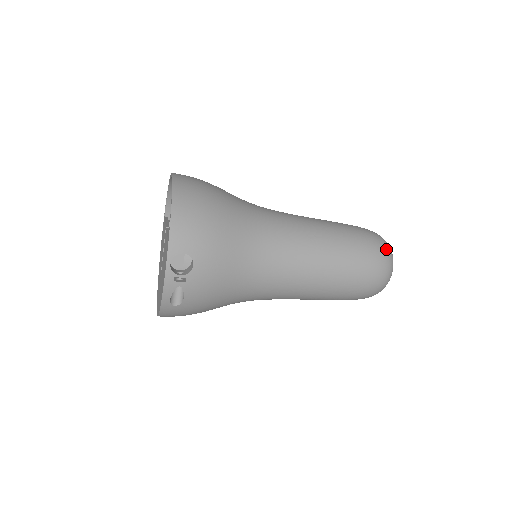
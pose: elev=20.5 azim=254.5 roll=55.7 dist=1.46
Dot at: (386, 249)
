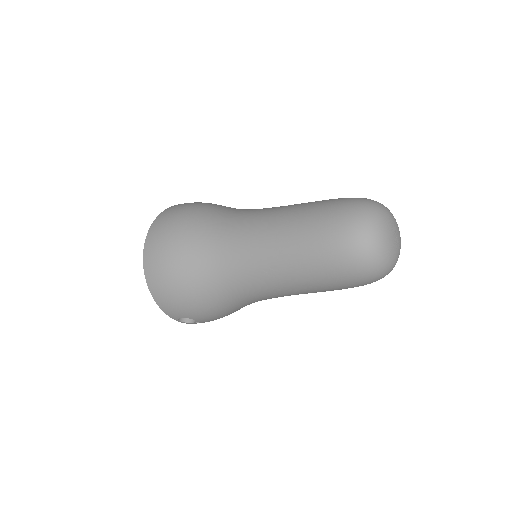
Dot at: (360, 256)
